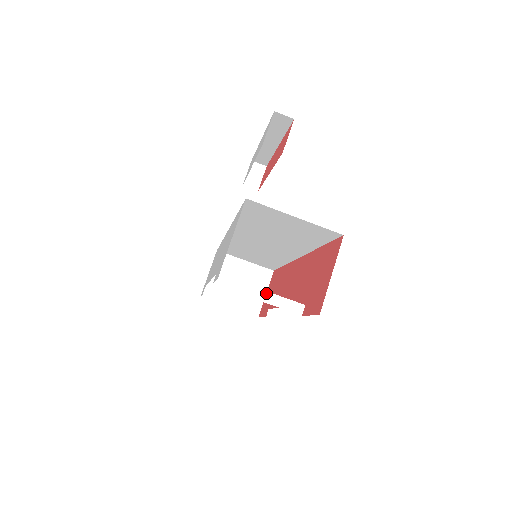
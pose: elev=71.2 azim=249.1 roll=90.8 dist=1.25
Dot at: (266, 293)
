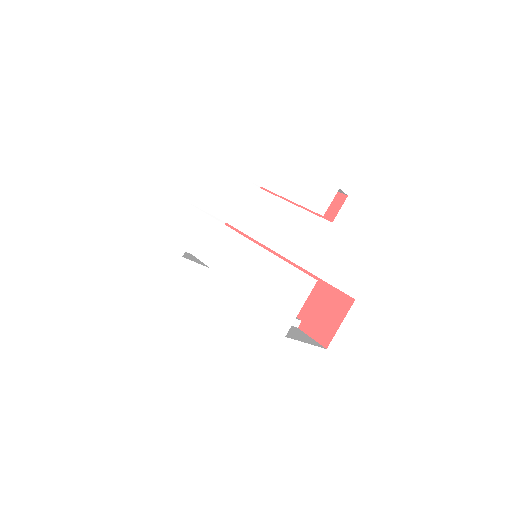
Dot at: occluded
